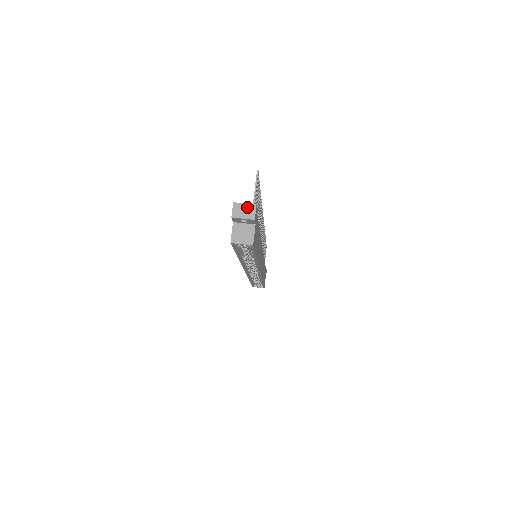
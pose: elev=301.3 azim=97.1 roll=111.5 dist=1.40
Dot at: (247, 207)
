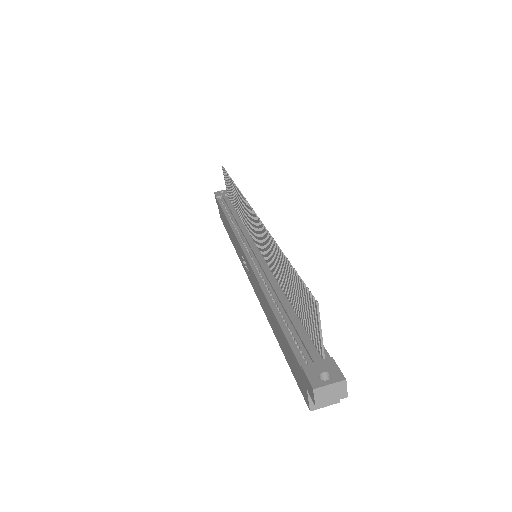
Dot at: (334, 387)
